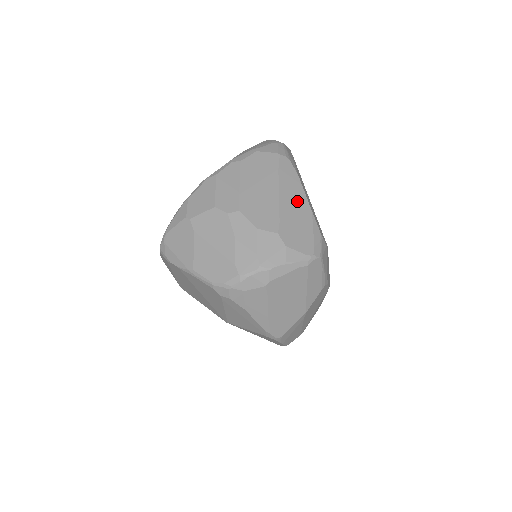
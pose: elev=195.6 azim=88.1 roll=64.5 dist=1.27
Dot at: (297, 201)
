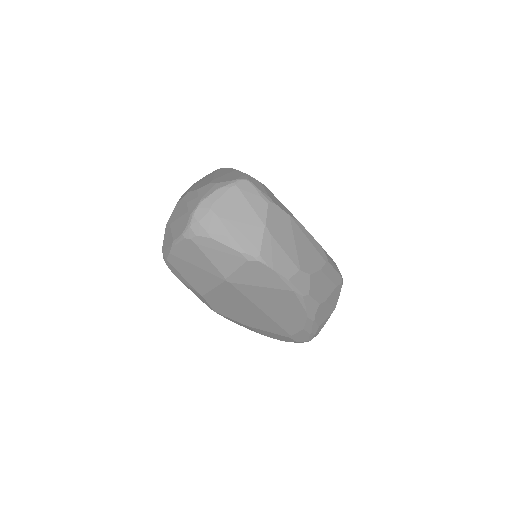
Dot at: (227, 172)
